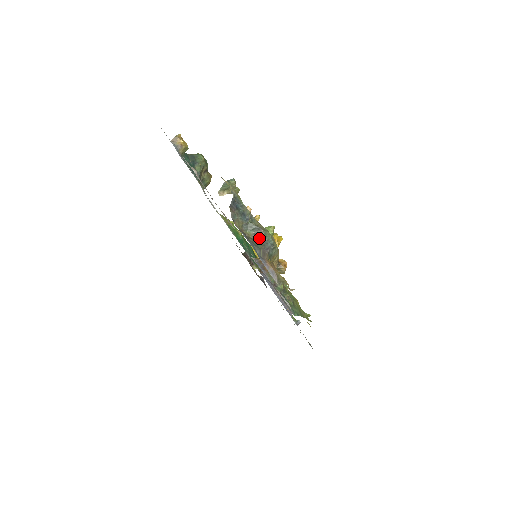
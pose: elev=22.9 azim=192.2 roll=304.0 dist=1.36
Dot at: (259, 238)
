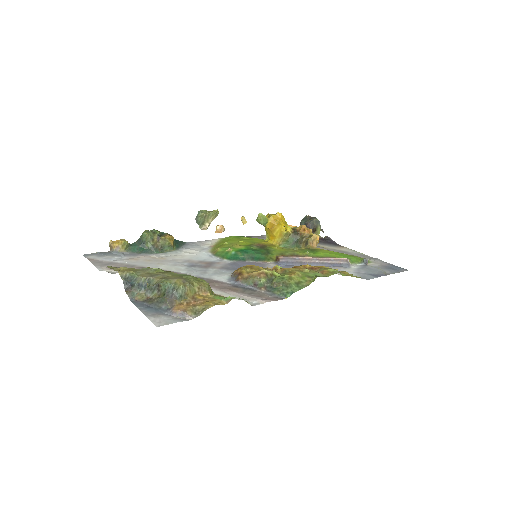
Dot at: (162, 292)
